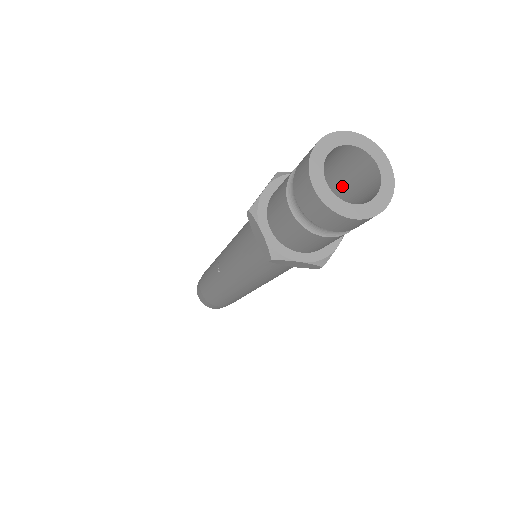
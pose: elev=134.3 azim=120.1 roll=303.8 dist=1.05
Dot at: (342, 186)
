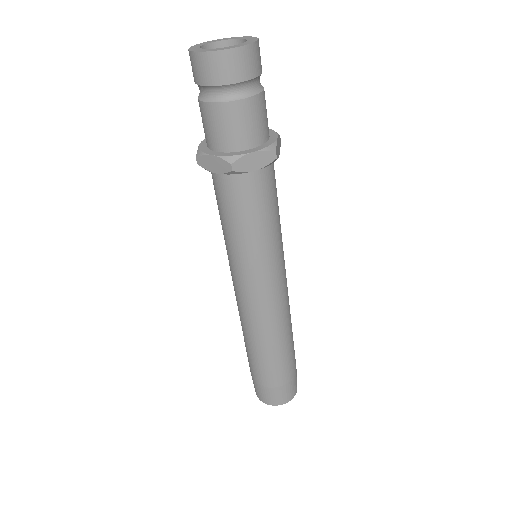
Dot at: occluded
